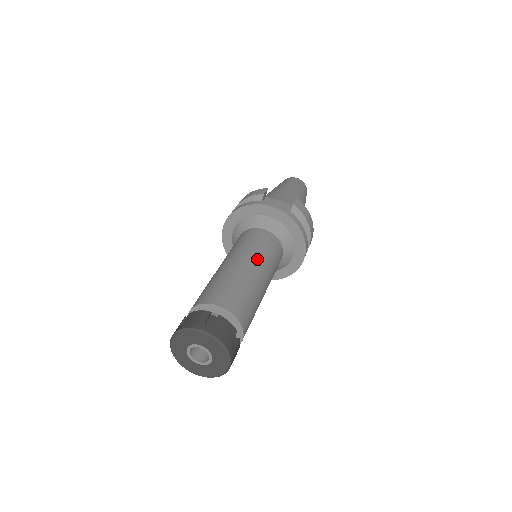
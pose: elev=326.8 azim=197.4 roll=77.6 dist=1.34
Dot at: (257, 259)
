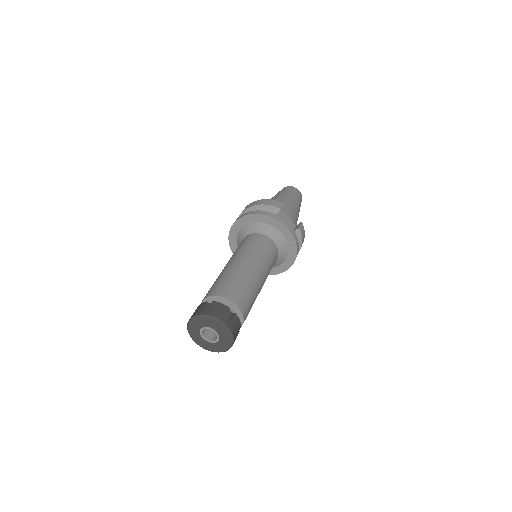
Dot at: (263, 267)
